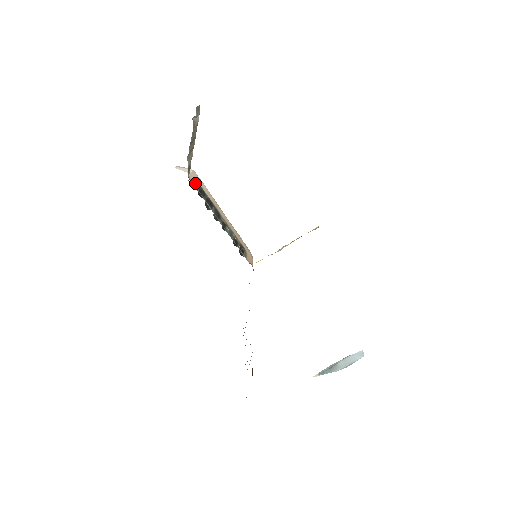
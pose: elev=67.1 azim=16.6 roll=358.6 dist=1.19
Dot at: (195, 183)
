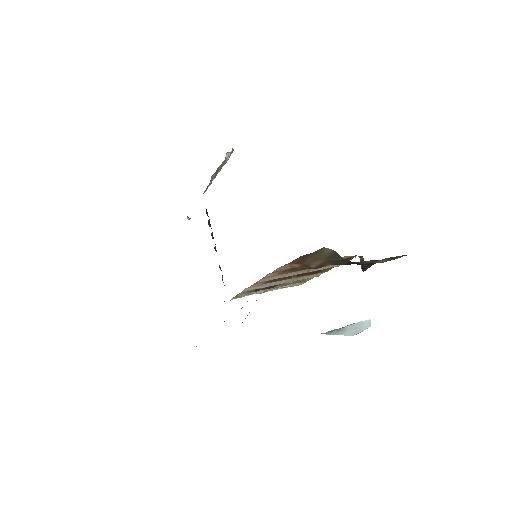
Dot at: occluded
